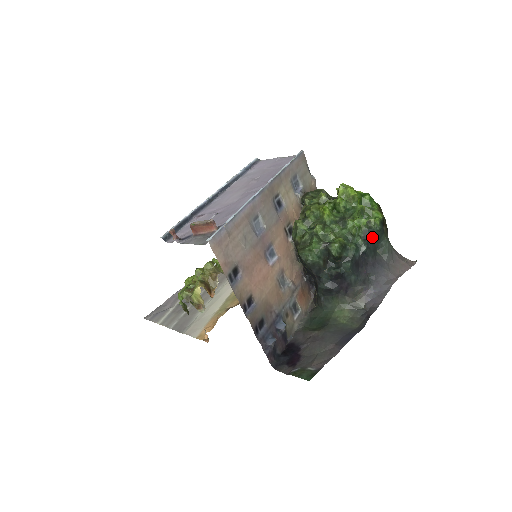
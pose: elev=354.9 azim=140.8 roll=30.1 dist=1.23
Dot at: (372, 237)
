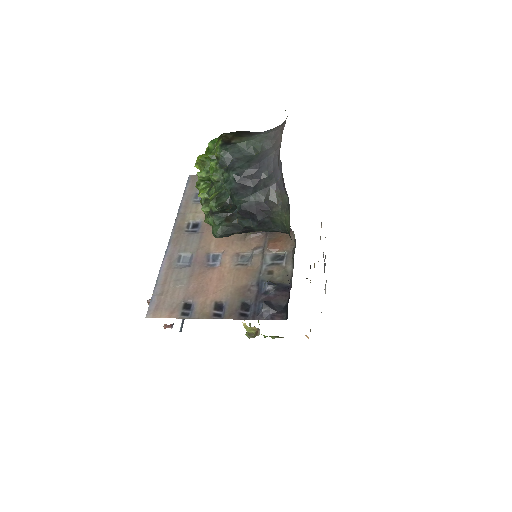
Dot at: (229, 161)
